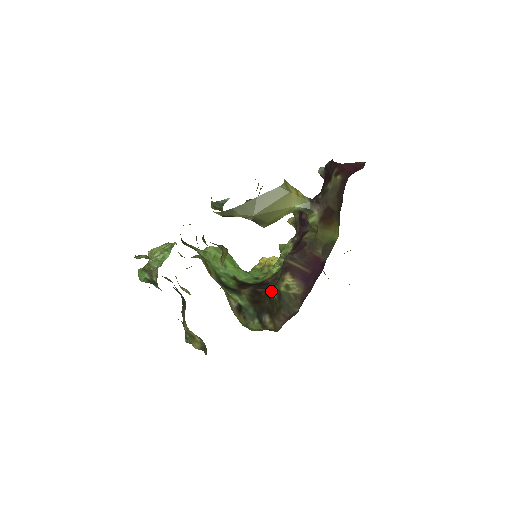
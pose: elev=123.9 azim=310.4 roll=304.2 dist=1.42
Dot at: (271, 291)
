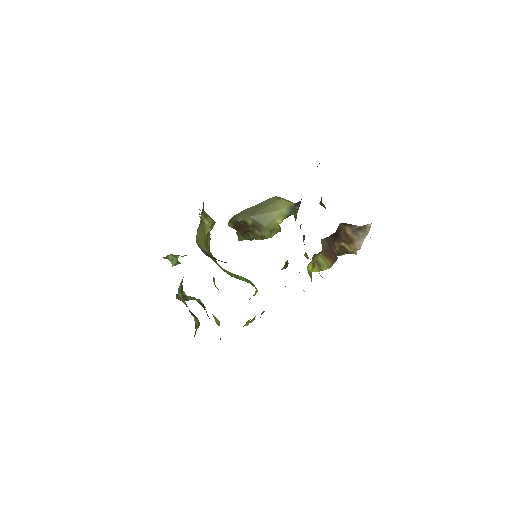
Dot at: occluded
